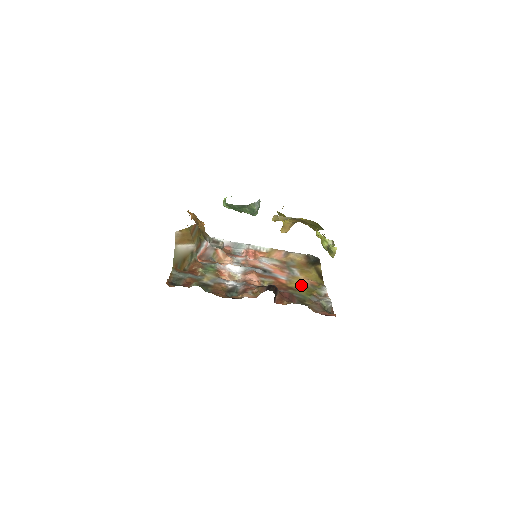
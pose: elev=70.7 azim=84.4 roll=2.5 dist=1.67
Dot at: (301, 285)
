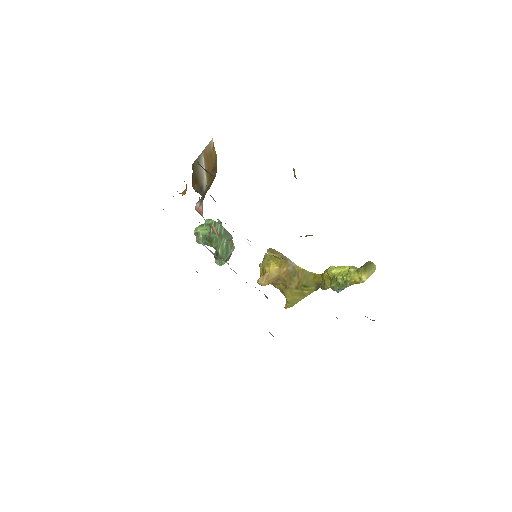
Dot at: occluded
